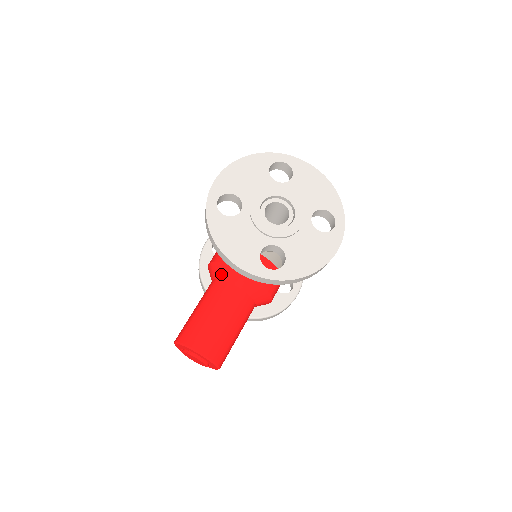
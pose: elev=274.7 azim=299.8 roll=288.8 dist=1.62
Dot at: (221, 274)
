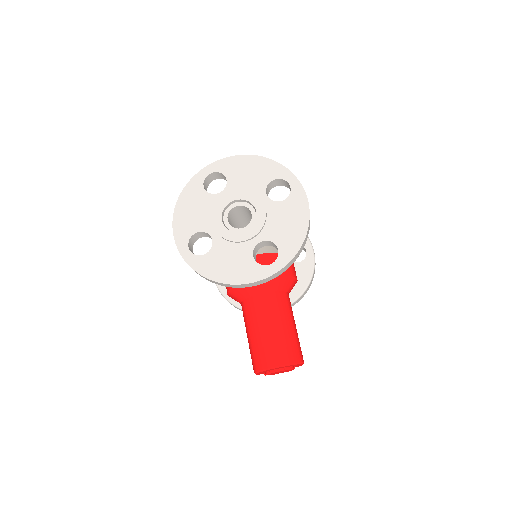
Dot at: (242, 295)
